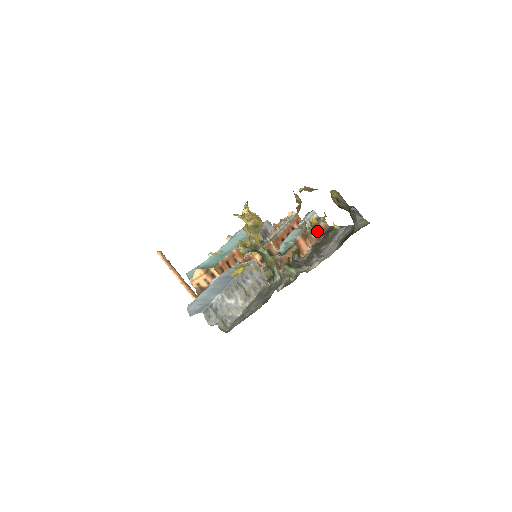
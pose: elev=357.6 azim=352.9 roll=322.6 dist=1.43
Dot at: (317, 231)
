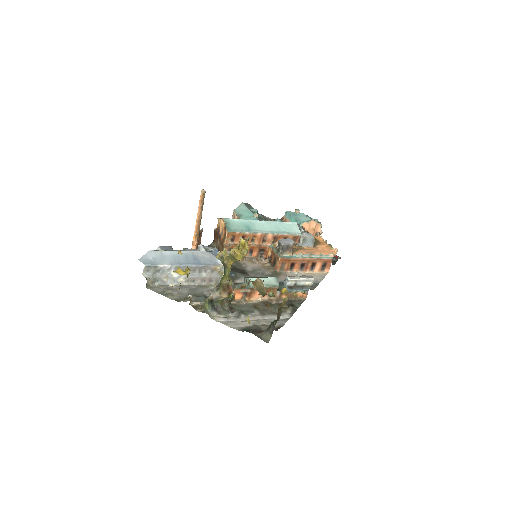
Dot at: (287, 294)
